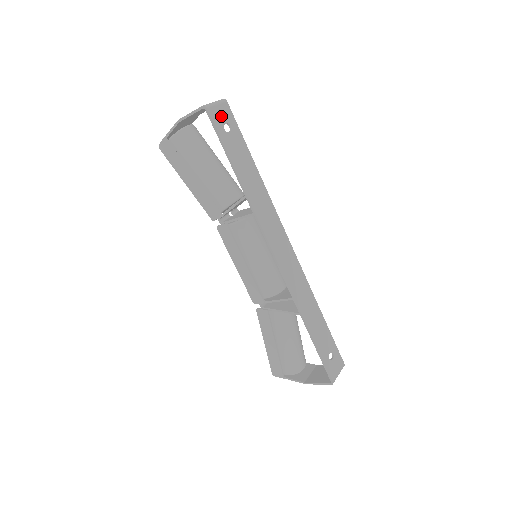
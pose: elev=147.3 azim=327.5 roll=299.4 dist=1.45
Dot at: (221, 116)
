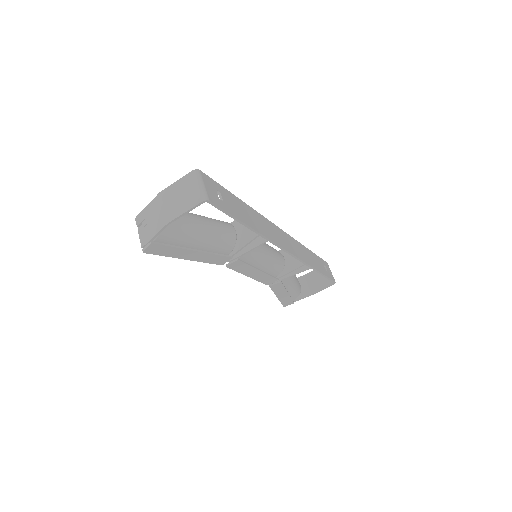
Dot at: (212, 192)
